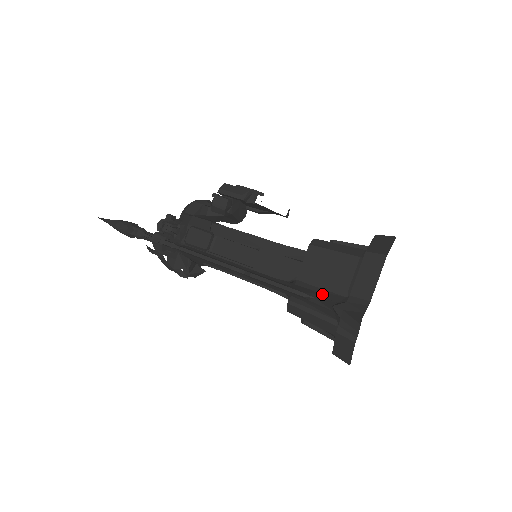
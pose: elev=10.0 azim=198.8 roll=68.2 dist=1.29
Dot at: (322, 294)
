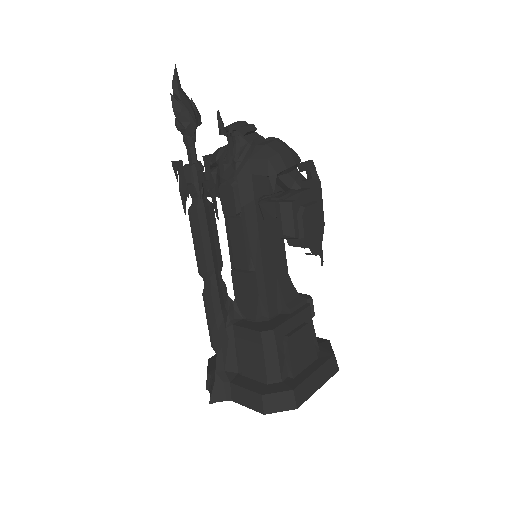
Dot at: (228, 354)
